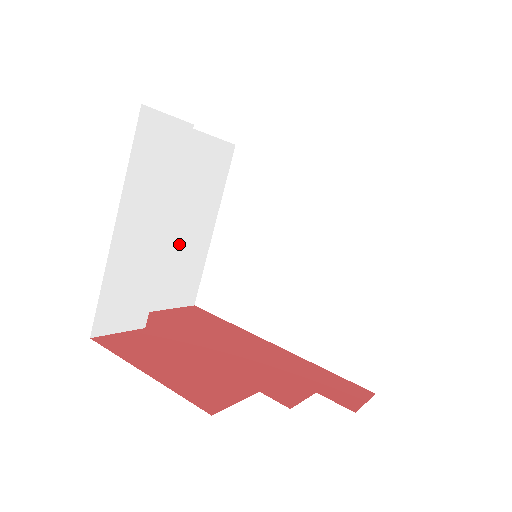
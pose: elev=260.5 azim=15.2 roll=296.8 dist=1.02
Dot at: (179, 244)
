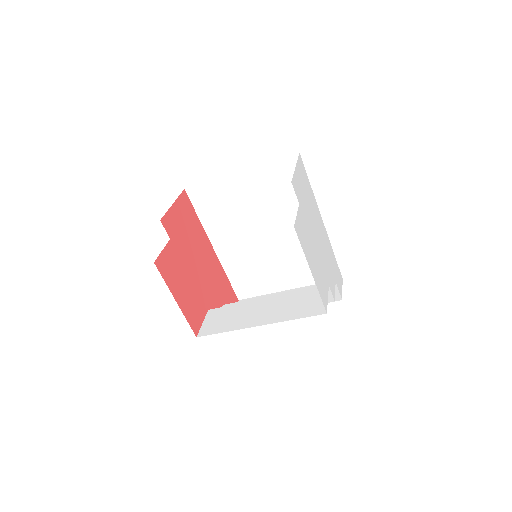
Dot at: occluded
